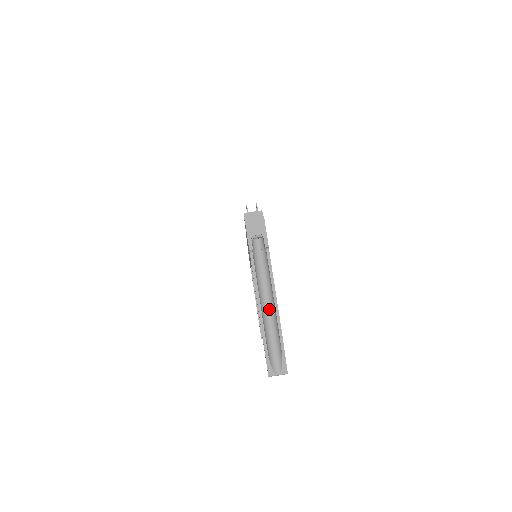
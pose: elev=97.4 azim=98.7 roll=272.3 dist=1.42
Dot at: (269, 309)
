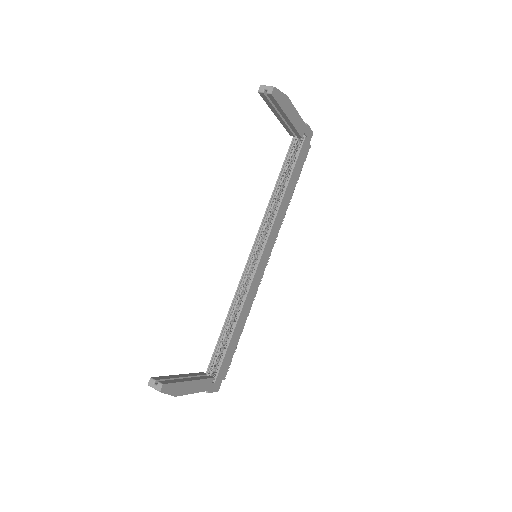
Dot at: occluded
